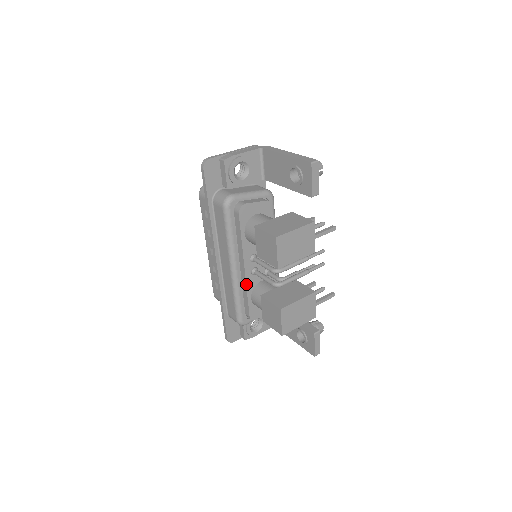
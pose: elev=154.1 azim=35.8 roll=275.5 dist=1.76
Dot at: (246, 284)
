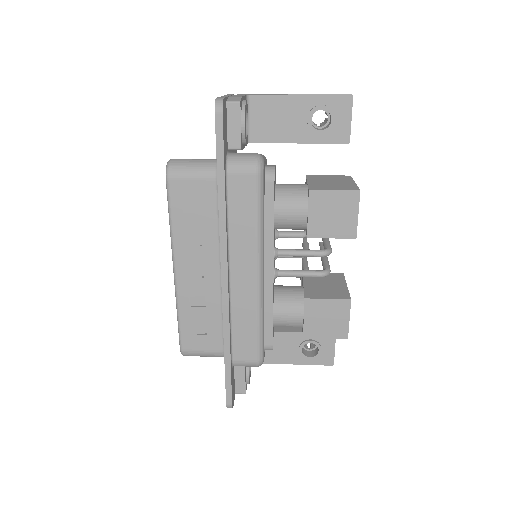
Dot at: (273, 294)
